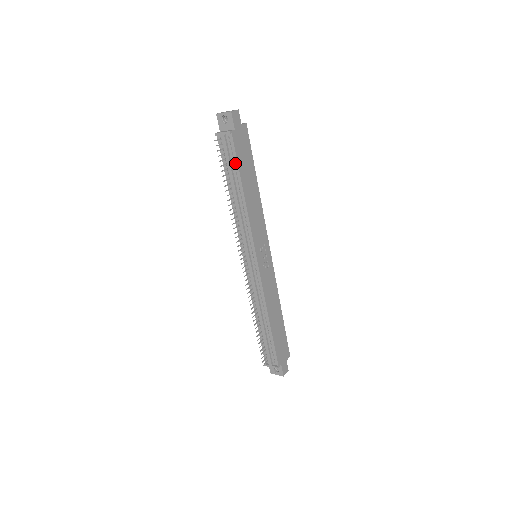
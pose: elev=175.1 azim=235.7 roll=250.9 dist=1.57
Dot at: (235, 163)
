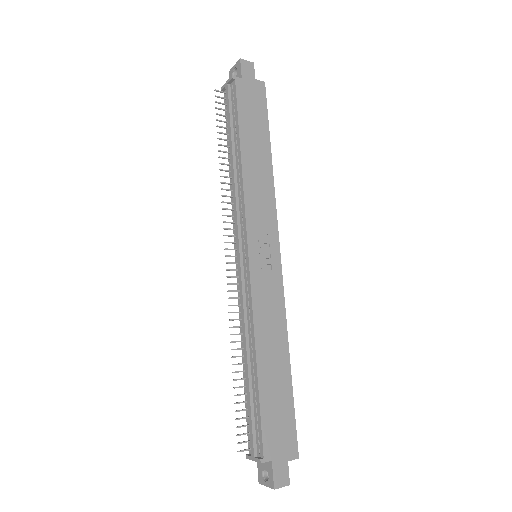
Dot at: (235, 116)
